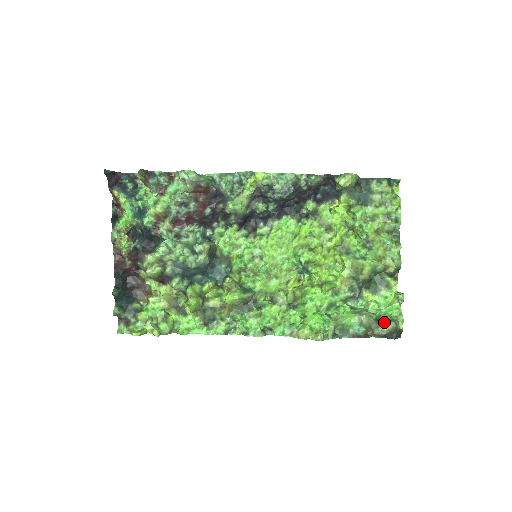
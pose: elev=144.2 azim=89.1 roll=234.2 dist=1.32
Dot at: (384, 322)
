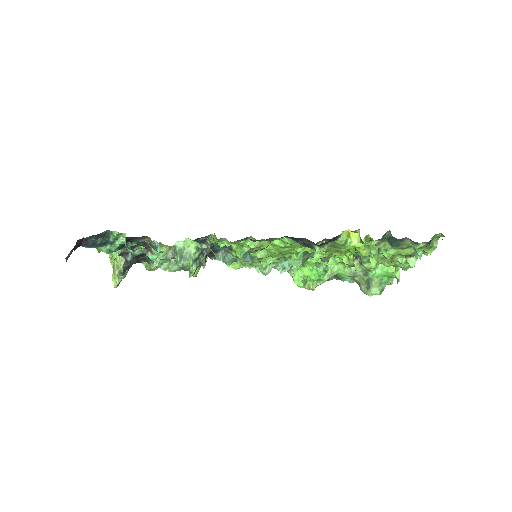
Dot at: (371, 292)
